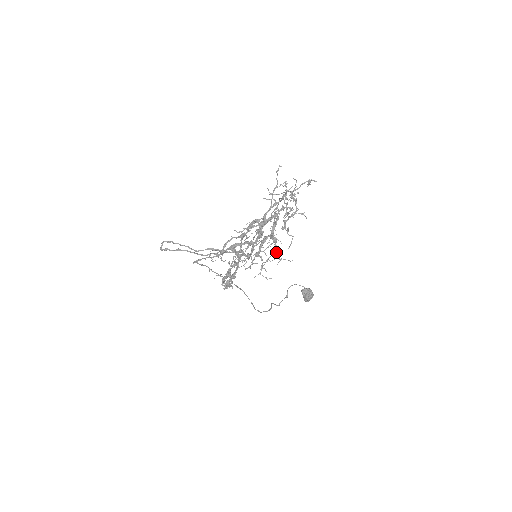
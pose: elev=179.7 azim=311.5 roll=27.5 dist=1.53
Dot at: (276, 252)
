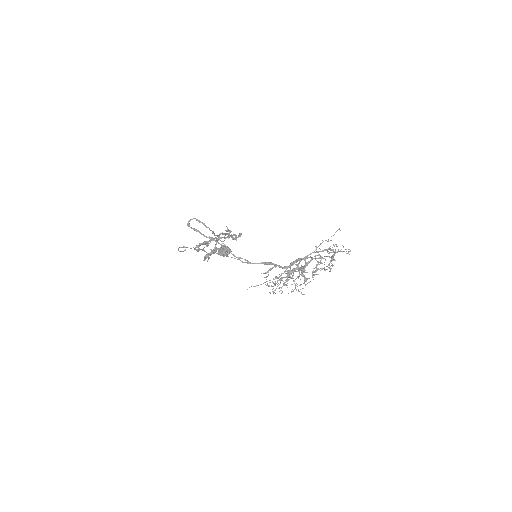
Dot at: (294, 281)
